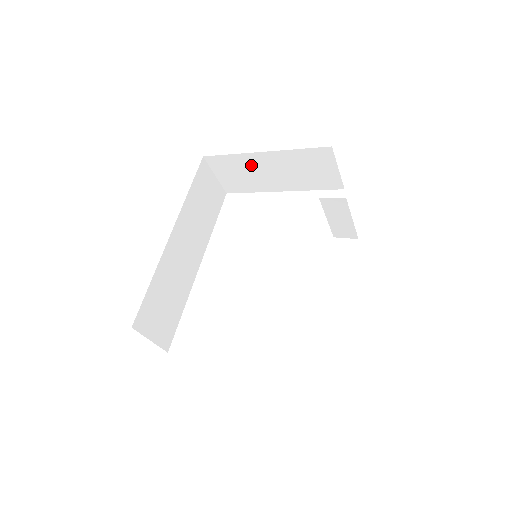
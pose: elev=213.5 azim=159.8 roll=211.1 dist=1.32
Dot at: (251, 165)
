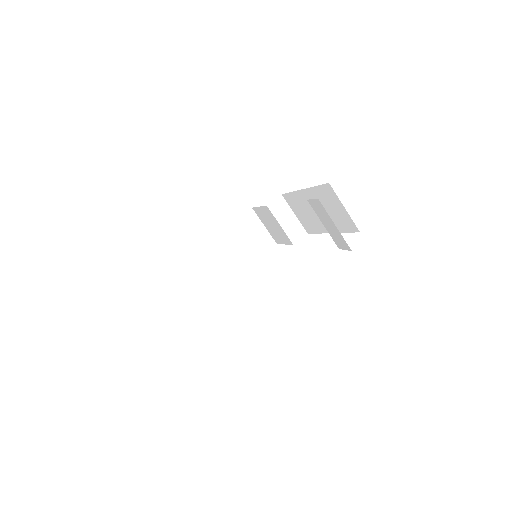
Dot at: (209, 258)
